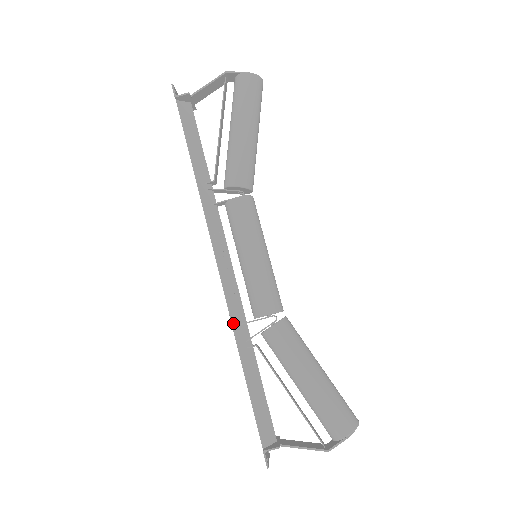
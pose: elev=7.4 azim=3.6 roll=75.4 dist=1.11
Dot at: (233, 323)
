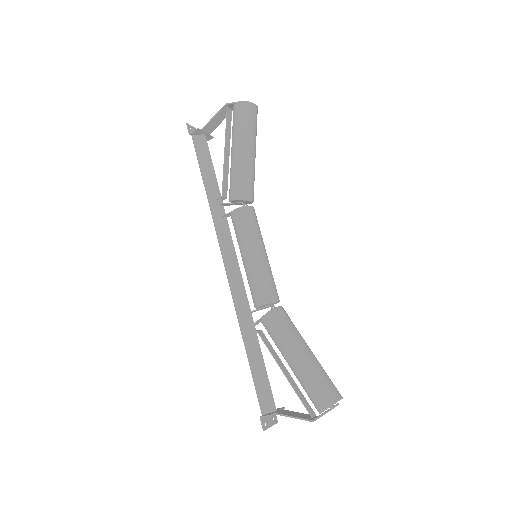
Dot at: (237, 313)
